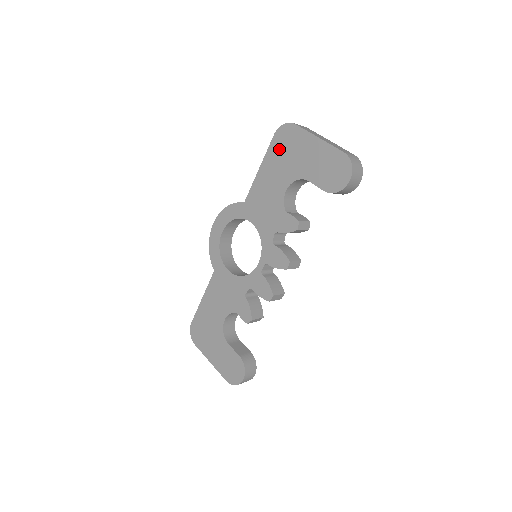
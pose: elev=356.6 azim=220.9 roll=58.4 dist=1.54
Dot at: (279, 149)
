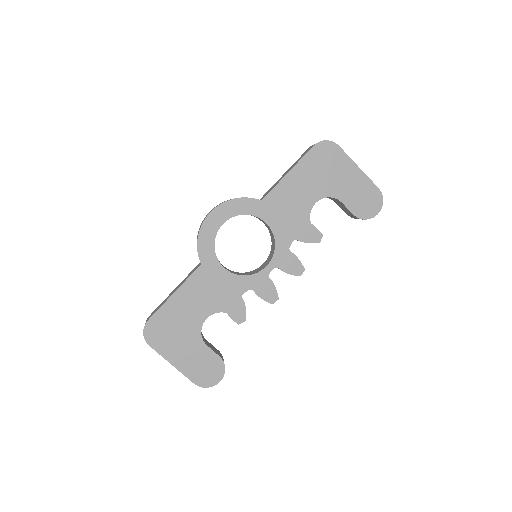
Dot at: (316, 162)
